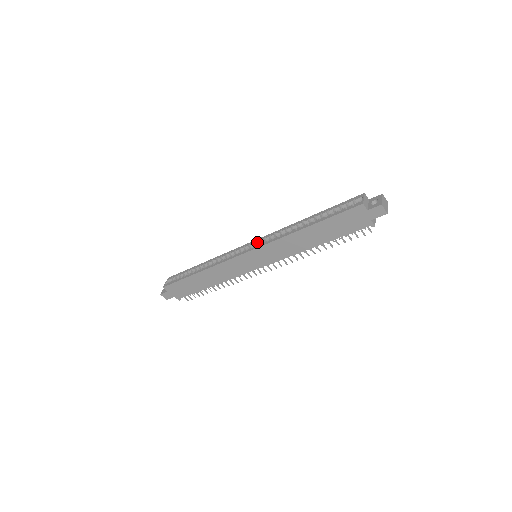
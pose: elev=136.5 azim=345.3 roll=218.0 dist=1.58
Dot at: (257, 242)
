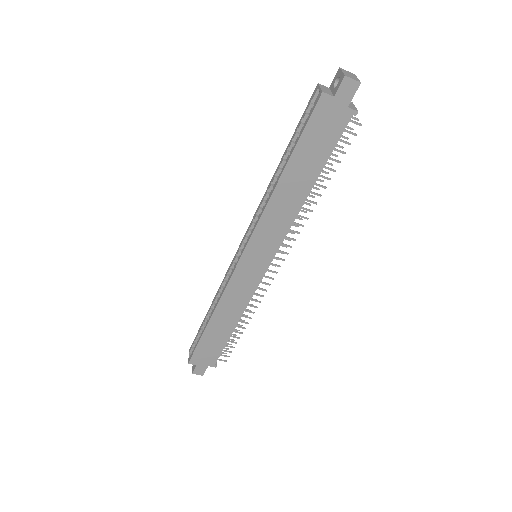
Dot at: (245, 238)
